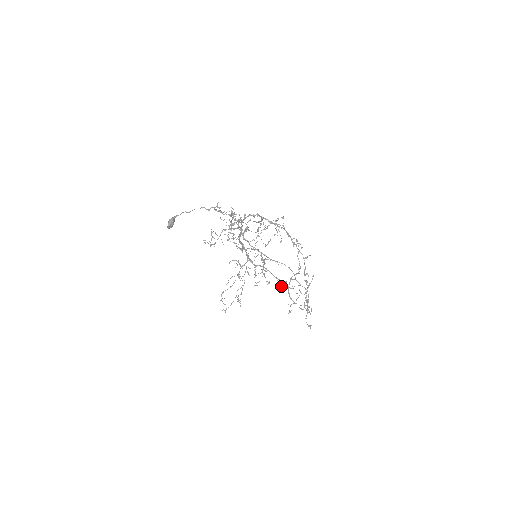
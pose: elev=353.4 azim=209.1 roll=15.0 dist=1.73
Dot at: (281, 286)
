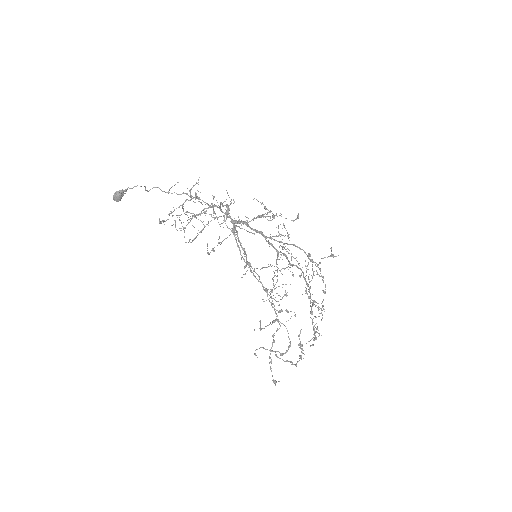
Dot at: (322, 305)
